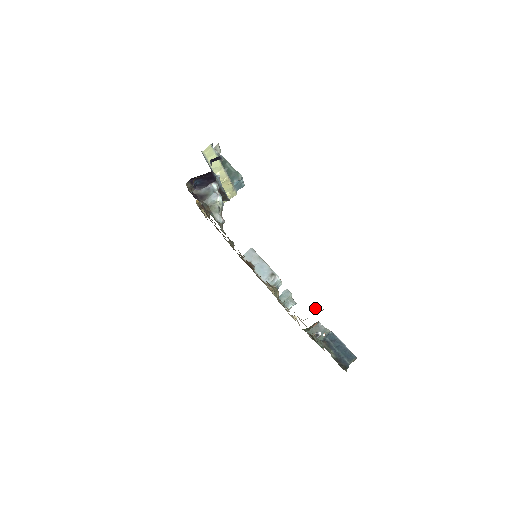
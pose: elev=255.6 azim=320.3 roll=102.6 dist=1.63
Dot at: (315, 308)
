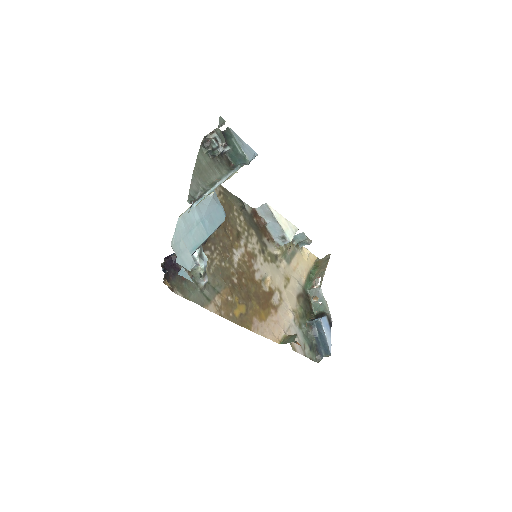
Dot at: (294, 340)
